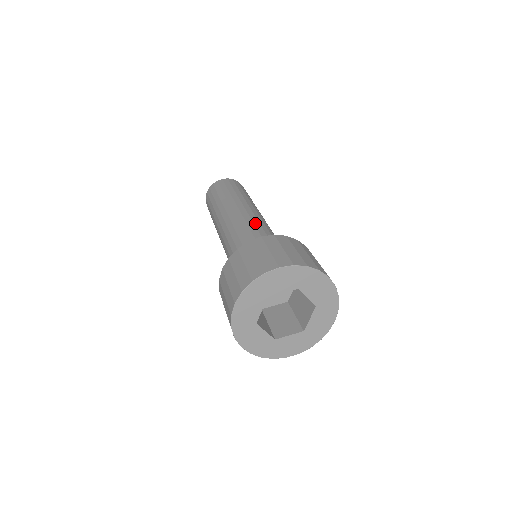
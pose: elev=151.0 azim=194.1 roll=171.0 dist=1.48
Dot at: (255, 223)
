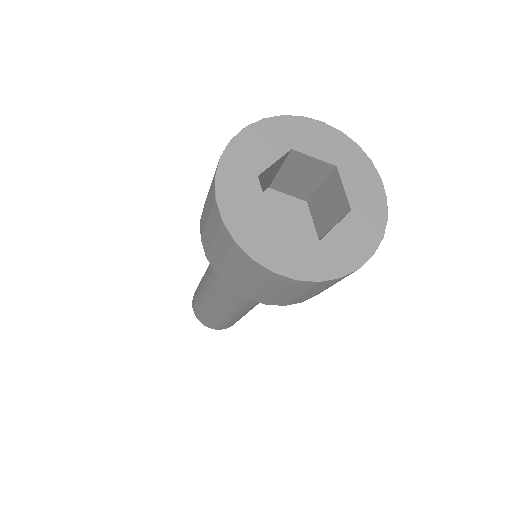
Dot at: occluded
